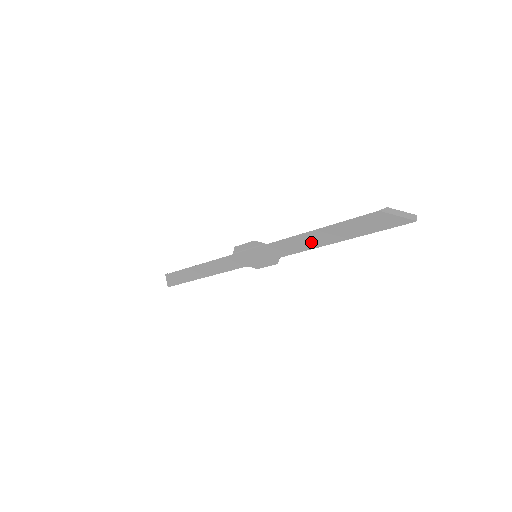
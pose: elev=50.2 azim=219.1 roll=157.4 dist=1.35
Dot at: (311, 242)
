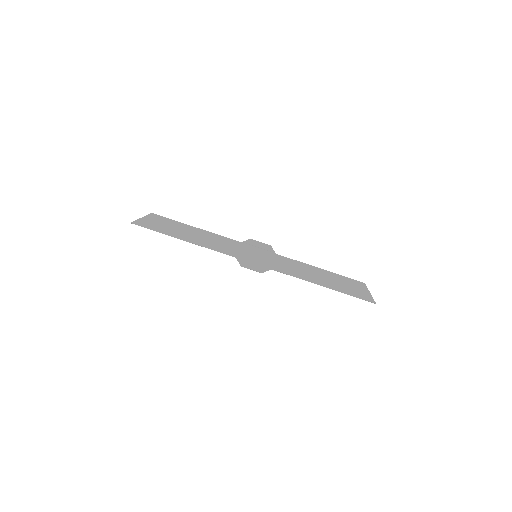
Dot at: (306, 274)
